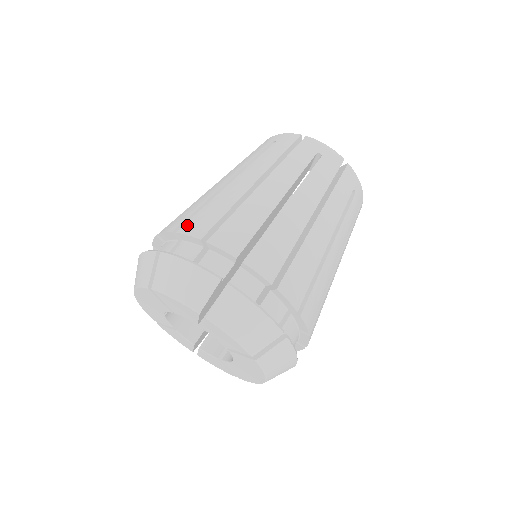
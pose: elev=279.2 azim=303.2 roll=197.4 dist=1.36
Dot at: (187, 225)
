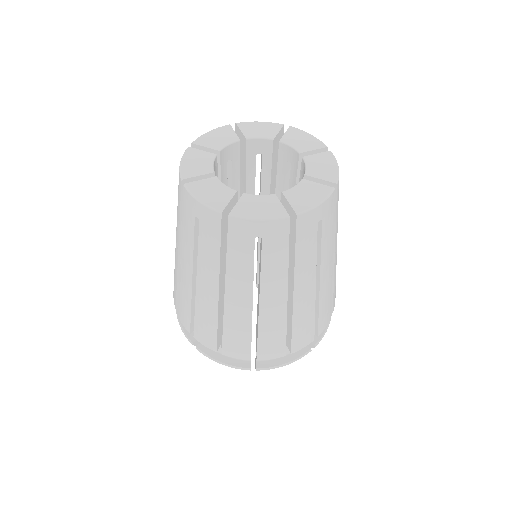
Dot at: (196, 334)
